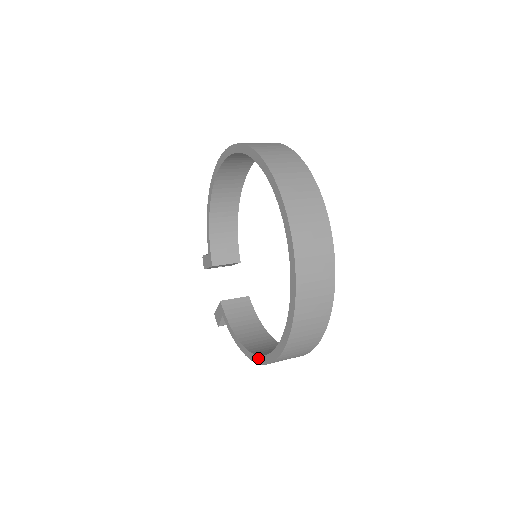
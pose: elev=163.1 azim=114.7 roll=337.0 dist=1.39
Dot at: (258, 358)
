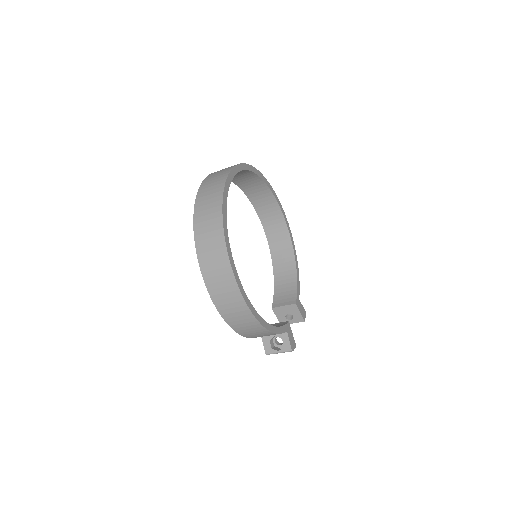
Dot at: occluded
